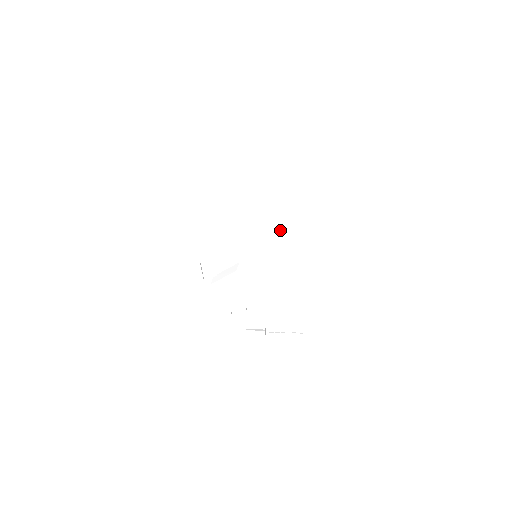
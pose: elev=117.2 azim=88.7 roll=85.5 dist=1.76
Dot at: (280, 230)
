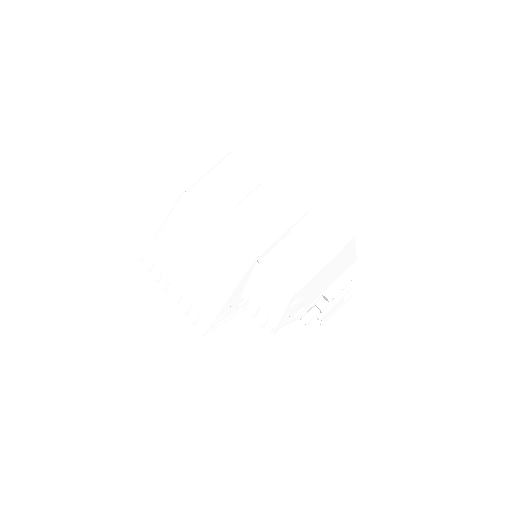
Dot at: (266, 215)
